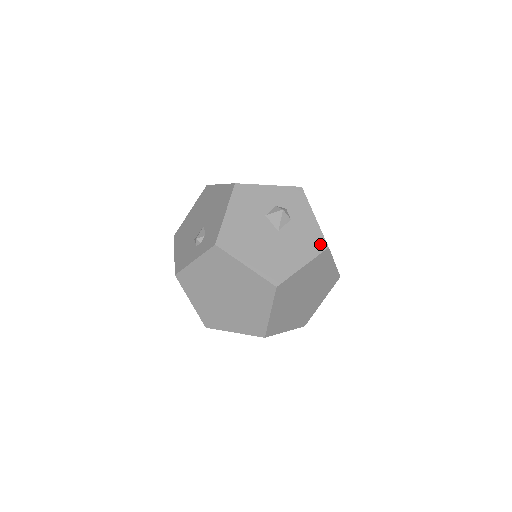
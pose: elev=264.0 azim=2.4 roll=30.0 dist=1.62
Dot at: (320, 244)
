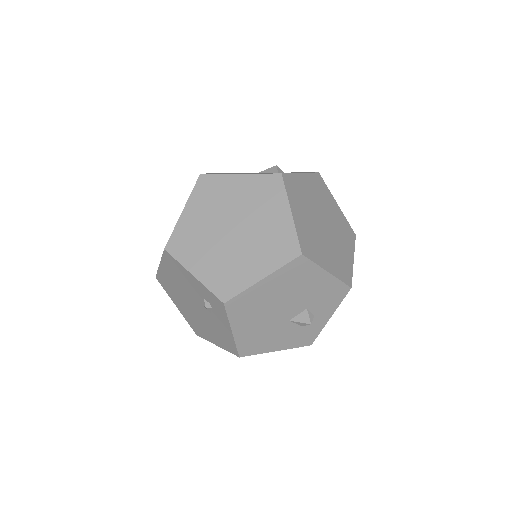
Dot at: occluded
